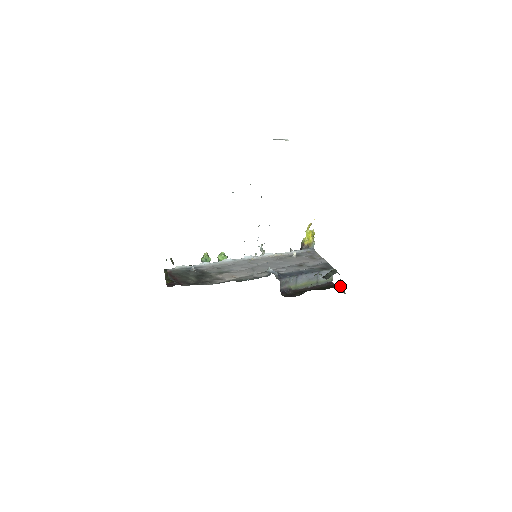
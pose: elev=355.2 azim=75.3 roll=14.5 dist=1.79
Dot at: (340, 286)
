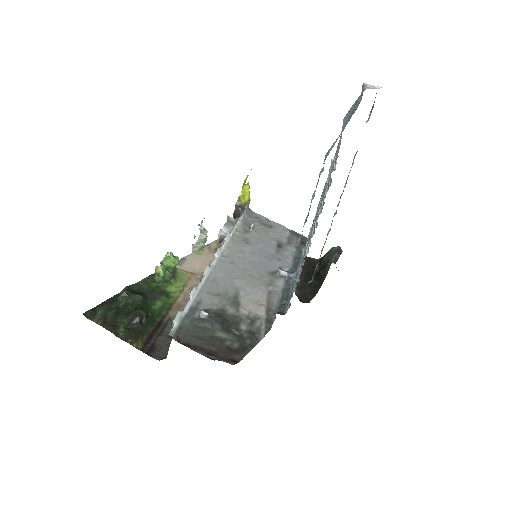
Dot at: occluded
